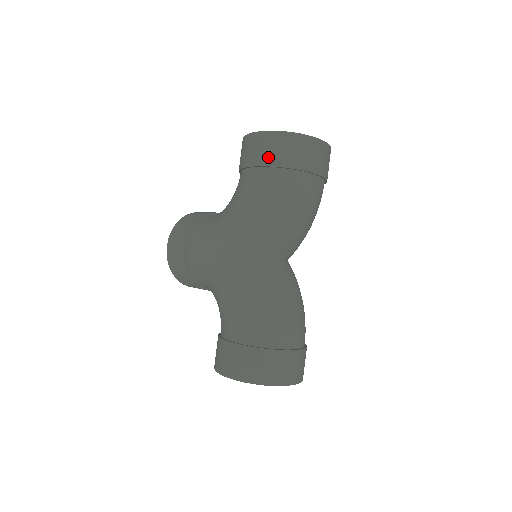
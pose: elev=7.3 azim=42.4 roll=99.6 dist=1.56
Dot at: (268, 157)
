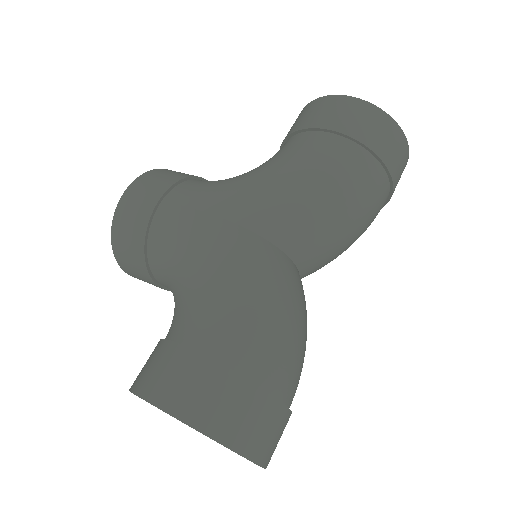
Dot at: (352, 126)
